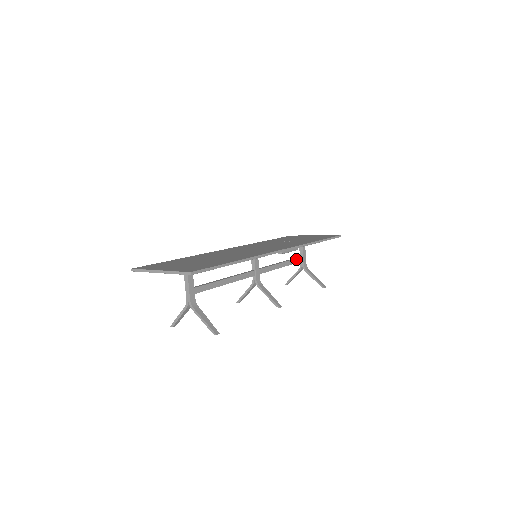
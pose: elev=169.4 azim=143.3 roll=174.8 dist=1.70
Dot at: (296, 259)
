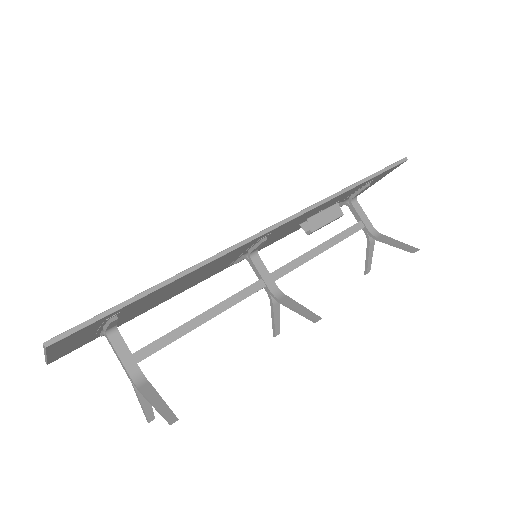
Dot at: (348, 229)
